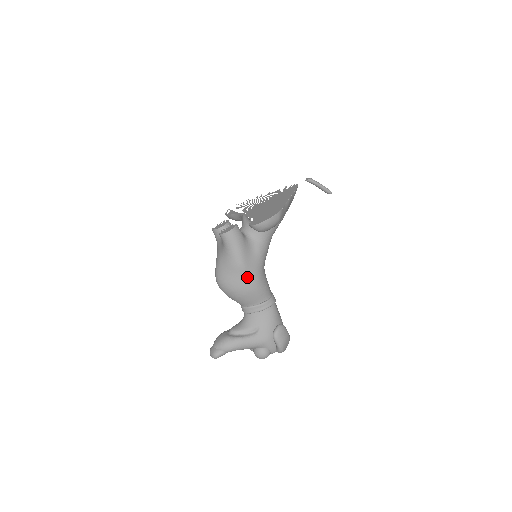
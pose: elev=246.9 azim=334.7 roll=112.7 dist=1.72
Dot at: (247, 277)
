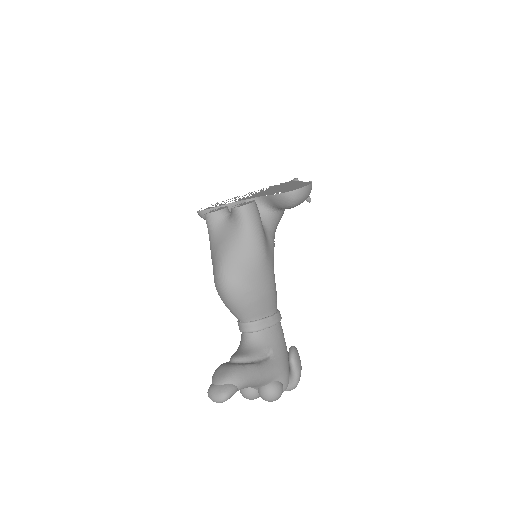
Dot at: (266, 271)
